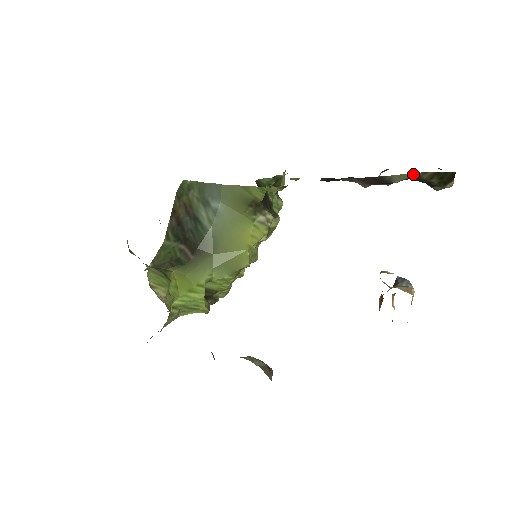
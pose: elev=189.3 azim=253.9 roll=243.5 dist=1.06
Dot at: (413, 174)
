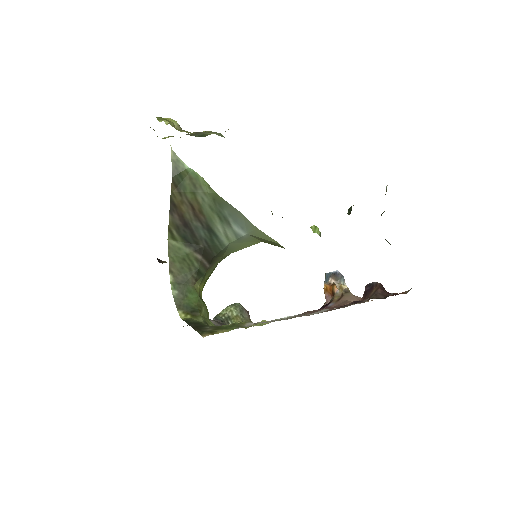
Dot at: occluded
